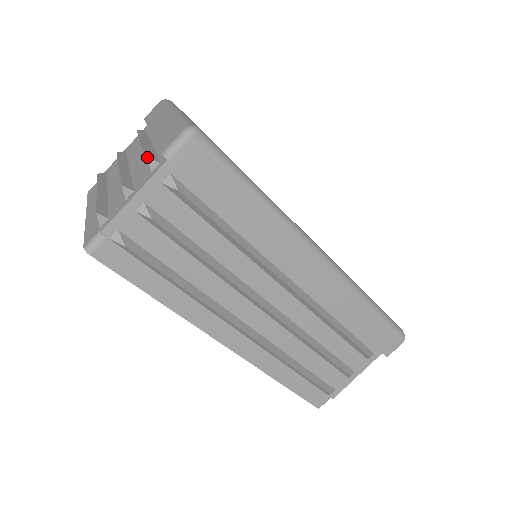
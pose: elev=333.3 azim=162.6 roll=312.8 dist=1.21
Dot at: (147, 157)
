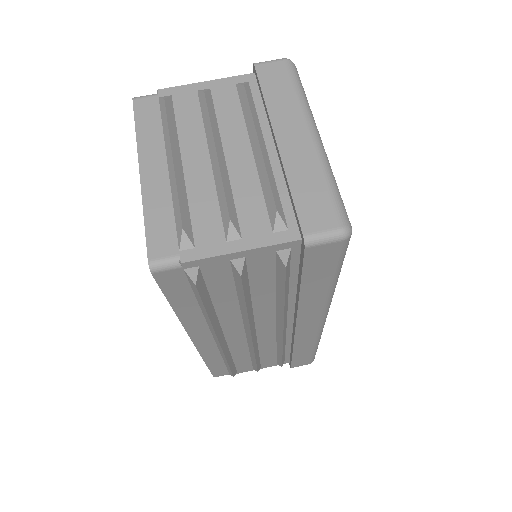
Dot at: (277, 210)
